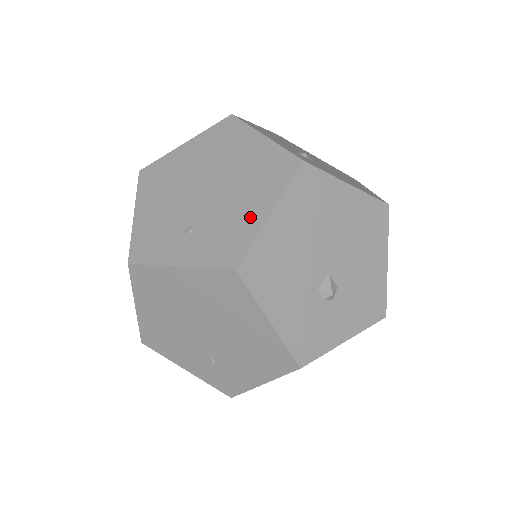
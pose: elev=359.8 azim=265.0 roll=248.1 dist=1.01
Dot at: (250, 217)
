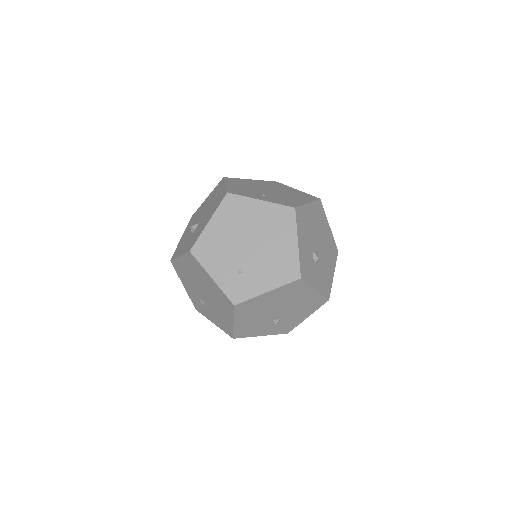
Dot at: (298, 201)
